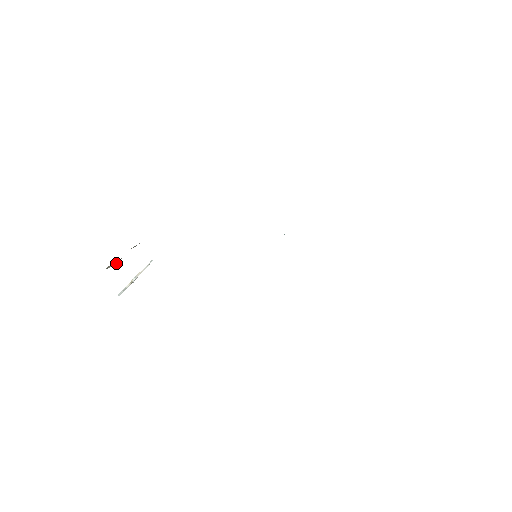
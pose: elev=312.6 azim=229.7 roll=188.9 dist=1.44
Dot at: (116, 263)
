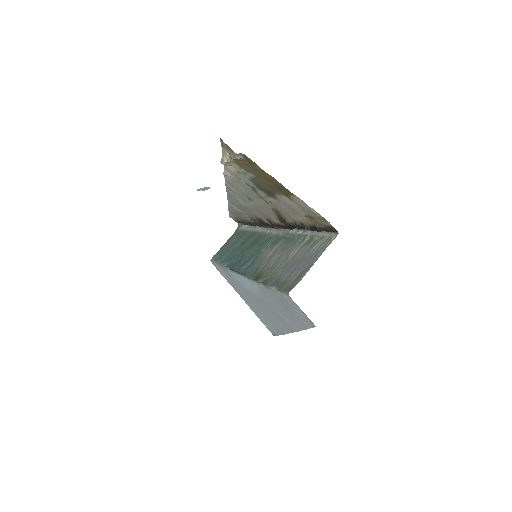
Dot at: (239, 158)
